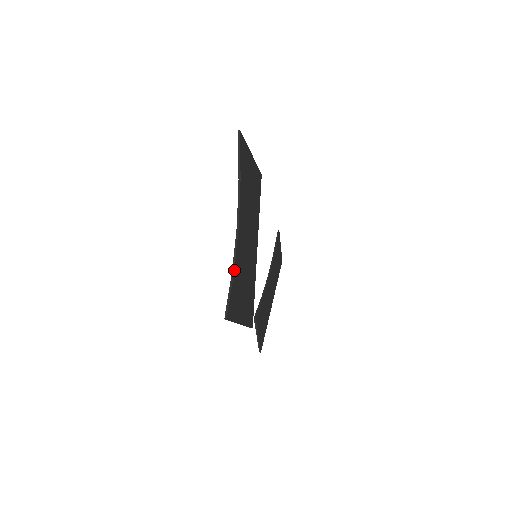
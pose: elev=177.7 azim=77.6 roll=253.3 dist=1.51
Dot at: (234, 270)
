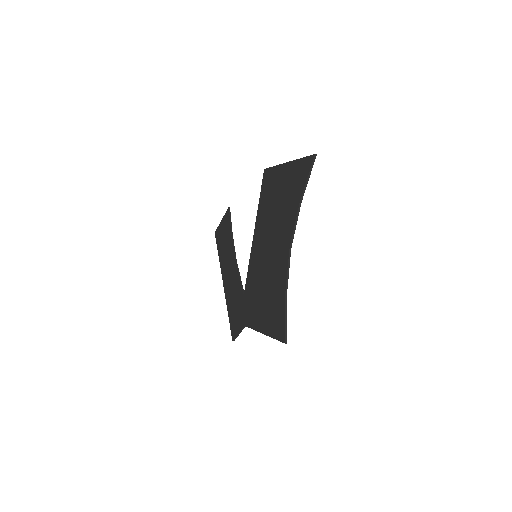
Dot at: occluded
